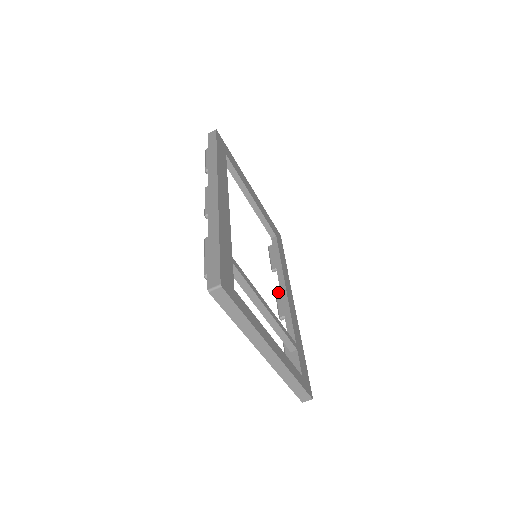
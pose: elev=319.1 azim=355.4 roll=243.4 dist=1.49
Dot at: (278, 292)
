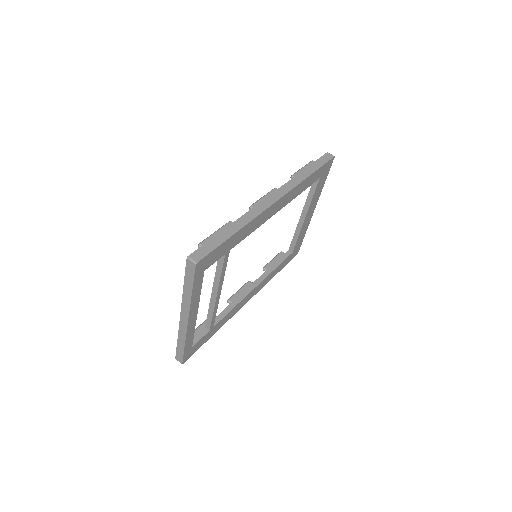
Dot at: (248, 285)
